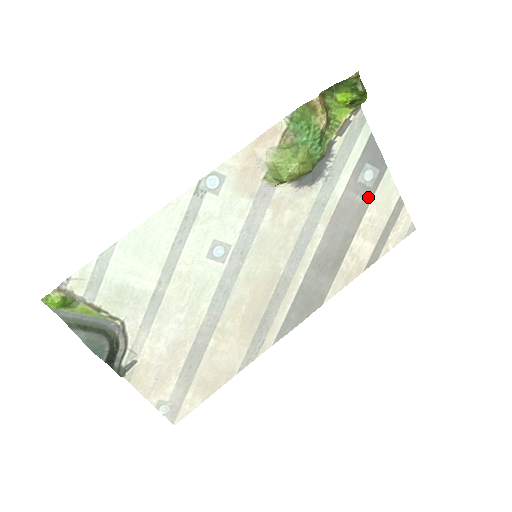
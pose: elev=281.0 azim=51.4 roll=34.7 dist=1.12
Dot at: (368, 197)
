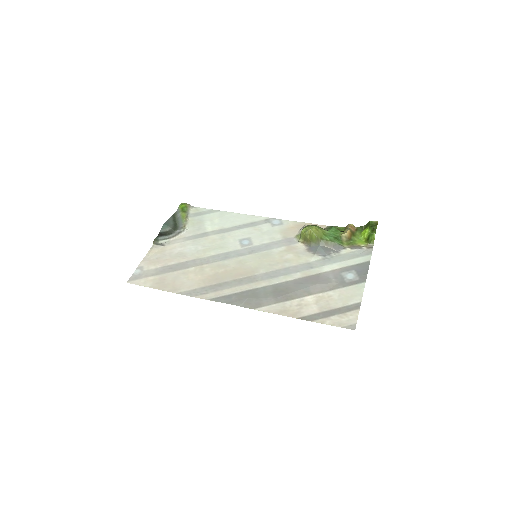
Dot at: (340, 285)
